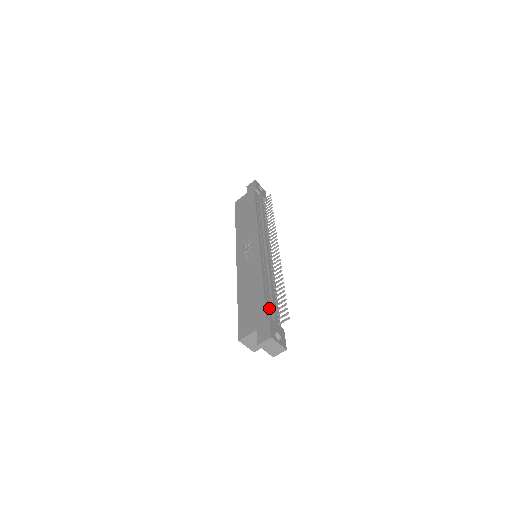
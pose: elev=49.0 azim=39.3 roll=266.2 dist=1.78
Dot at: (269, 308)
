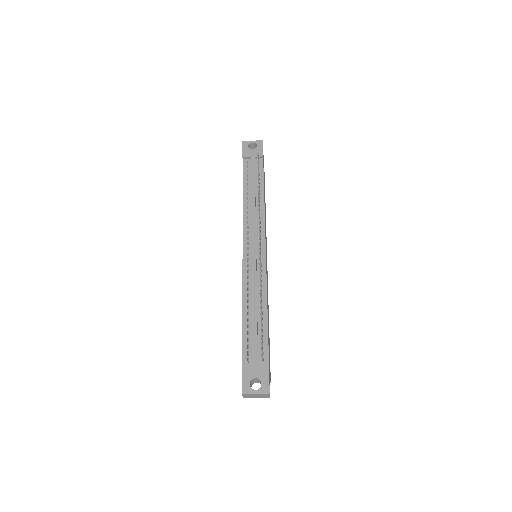
Dot at: (249, 345)
